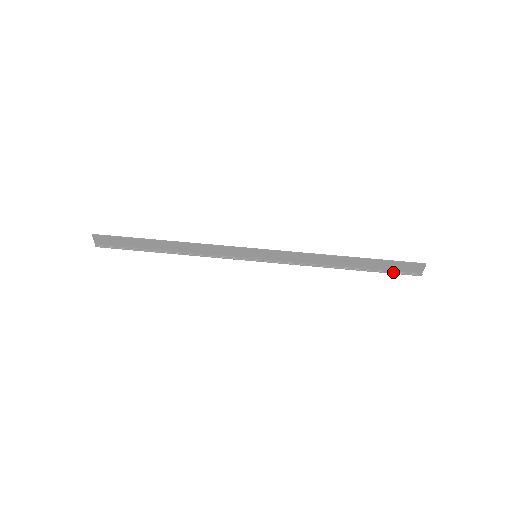
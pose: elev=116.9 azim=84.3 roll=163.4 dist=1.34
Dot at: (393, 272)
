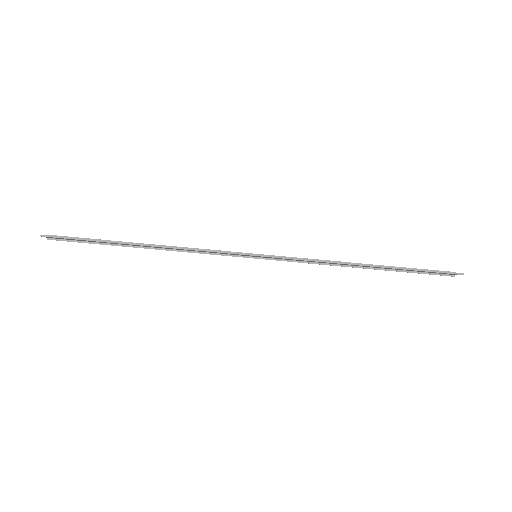
Dot at: (421, 273)
